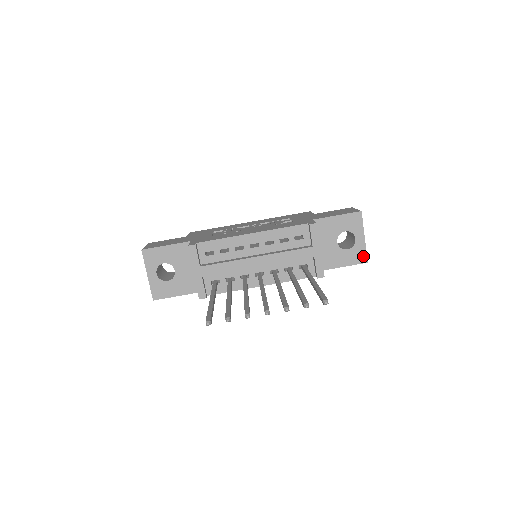
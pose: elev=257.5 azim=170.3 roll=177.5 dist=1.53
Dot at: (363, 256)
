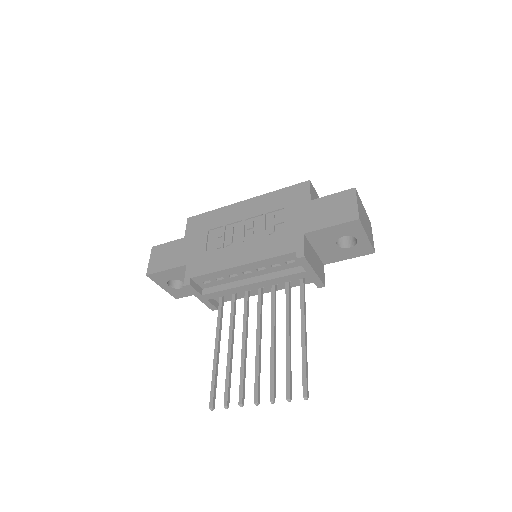
Dot at: (369, 249)
